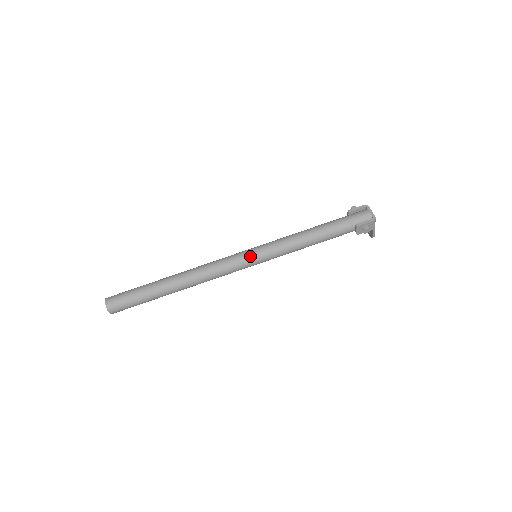
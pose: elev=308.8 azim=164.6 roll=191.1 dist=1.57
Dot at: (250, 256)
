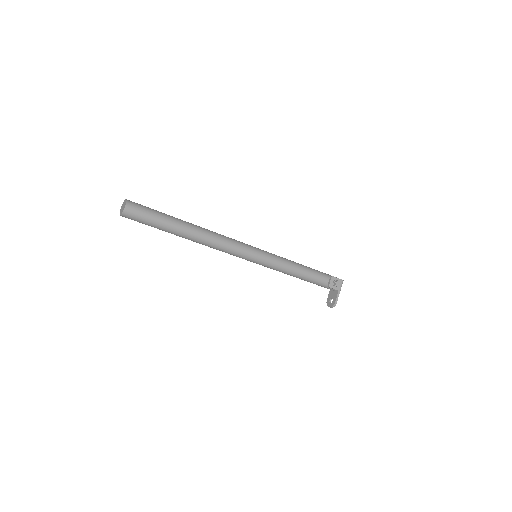
Dot at: (256, 248)
